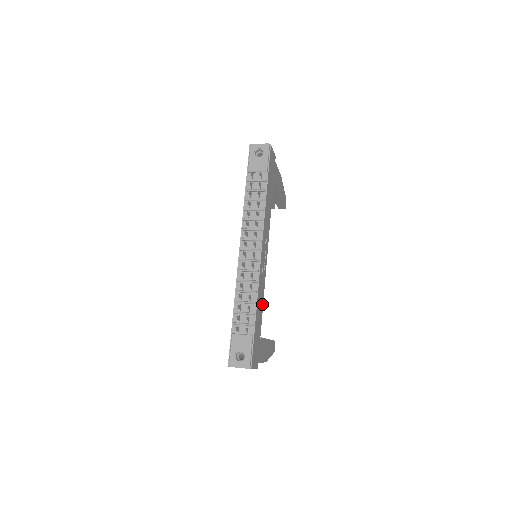
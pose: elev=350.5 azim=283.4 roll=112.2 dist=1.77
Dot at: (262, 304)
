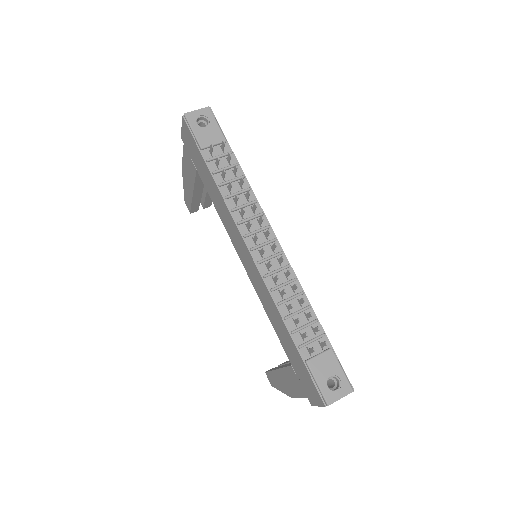
Dot at: occluded
